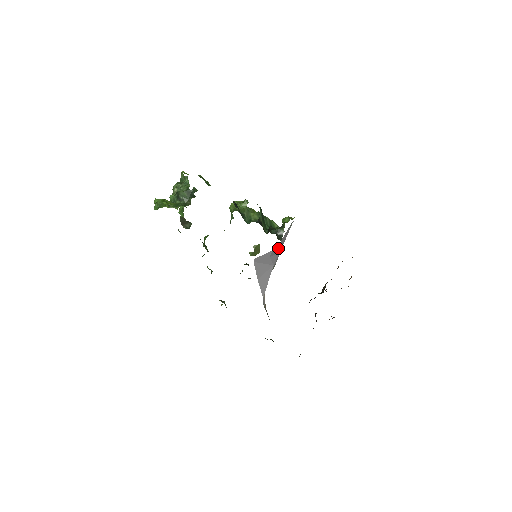
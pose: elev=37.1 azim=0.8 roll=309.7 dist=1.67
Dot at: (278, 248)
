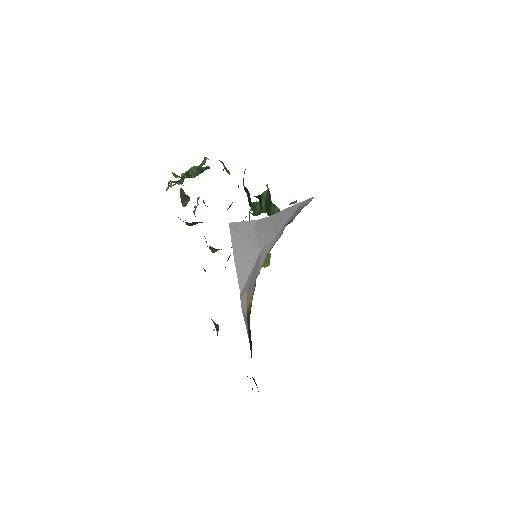
Dot at: (270, 226)
